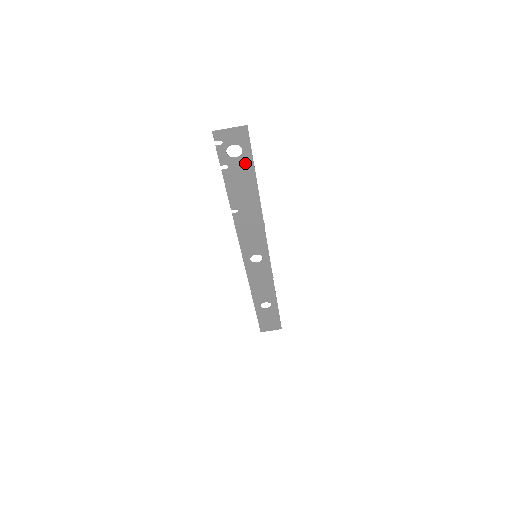
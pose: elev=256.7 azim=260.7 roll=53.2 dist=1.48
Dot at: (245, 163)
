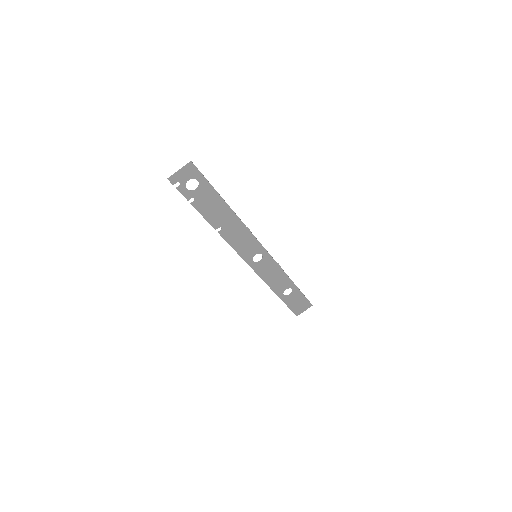
Dot at: (205, 189)
